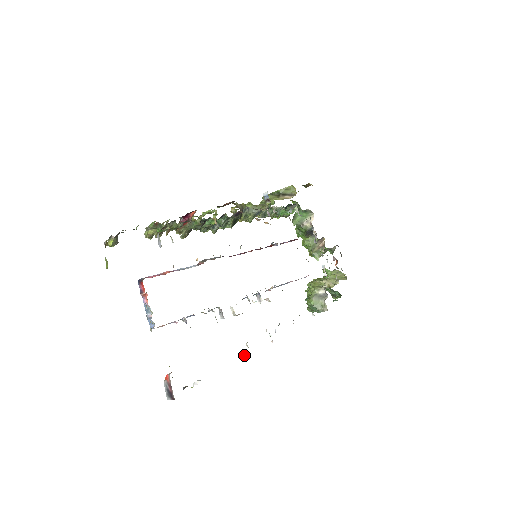
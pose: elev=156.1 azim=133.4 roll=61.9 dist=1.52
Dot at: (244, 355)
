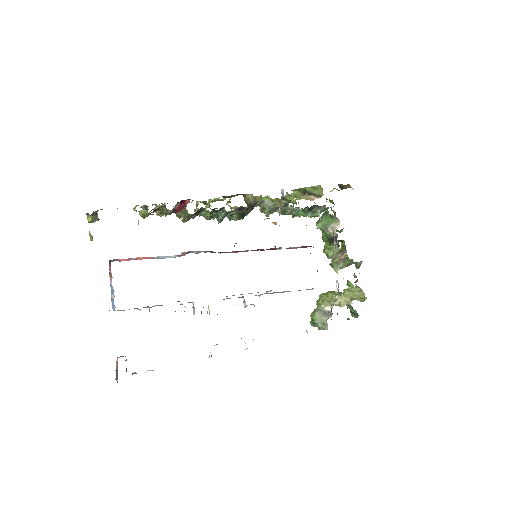
Dot at: (209, 356)
